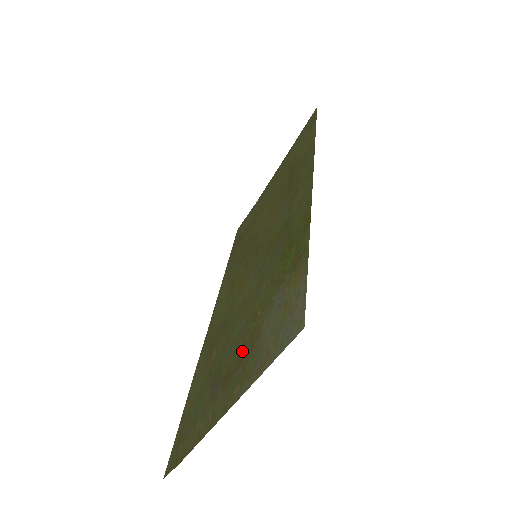
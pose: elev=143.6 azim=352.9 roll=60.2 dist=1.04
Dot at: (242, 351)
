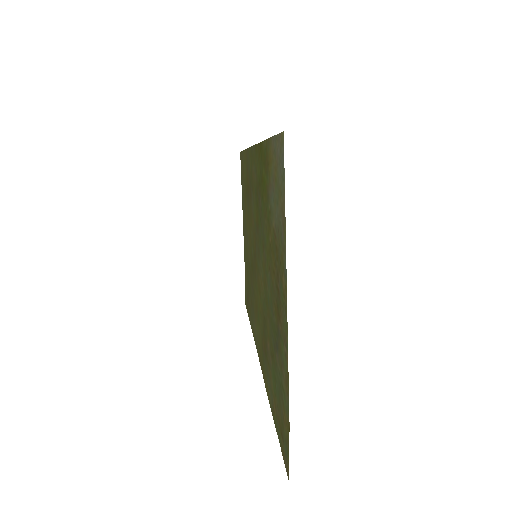
Dot at: (275, 273)
